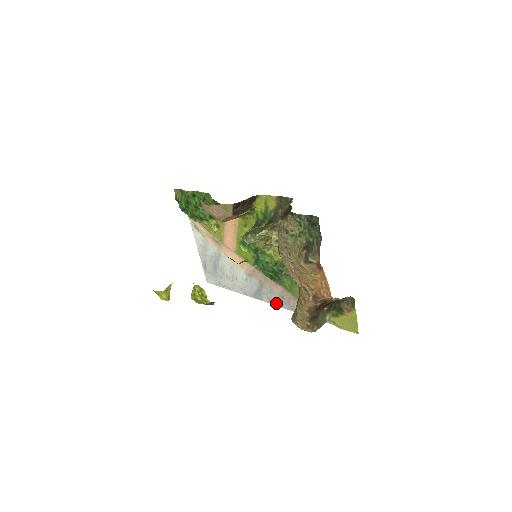
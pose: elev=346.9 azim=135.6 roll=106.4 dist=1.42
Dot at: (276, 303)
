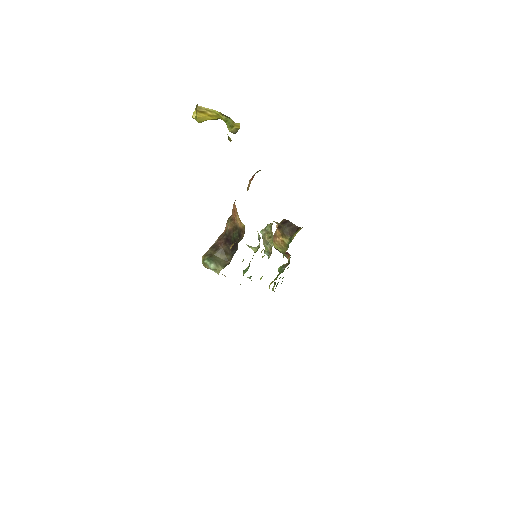
Dot at: occluded
